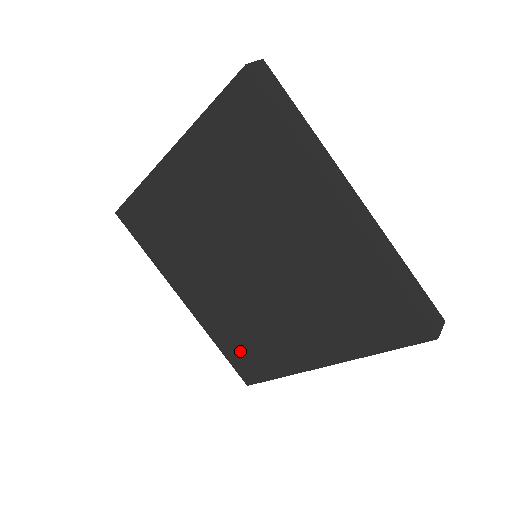
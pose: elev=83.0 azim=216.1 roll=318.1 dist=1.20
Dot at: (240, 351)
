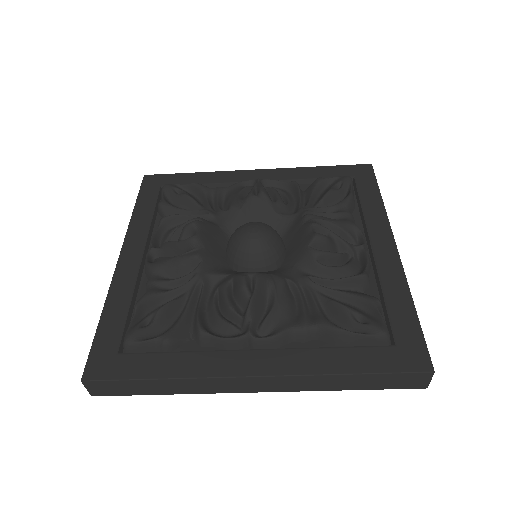
Dot at: occluded
